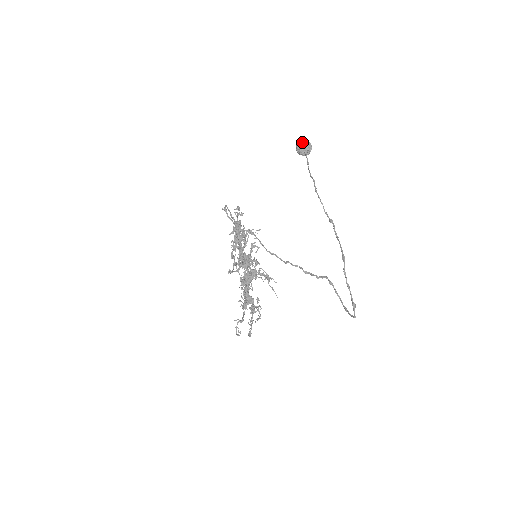
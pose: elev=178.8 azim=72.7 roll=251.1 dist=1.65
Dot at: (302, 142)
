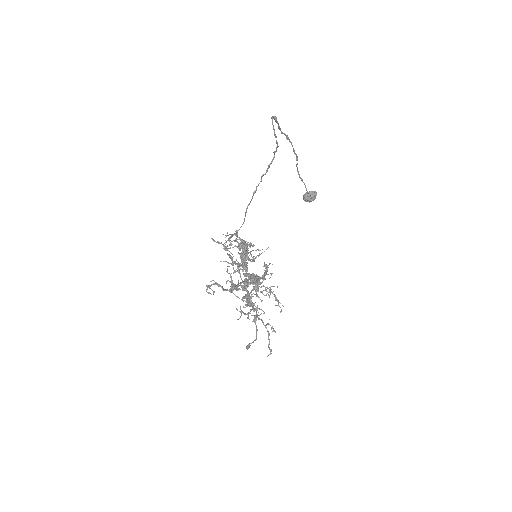
Dot at: occluded
